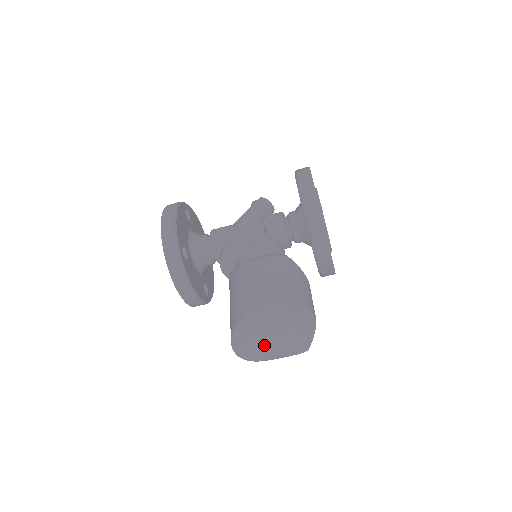
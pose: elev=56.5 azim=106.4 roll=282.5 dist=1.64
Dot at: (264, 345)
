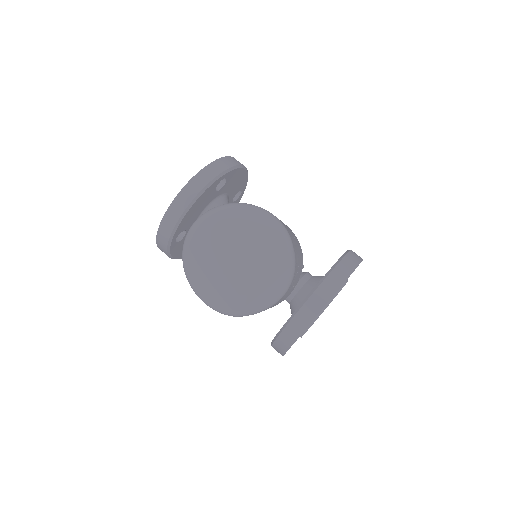
Dot at: (228, 244)
